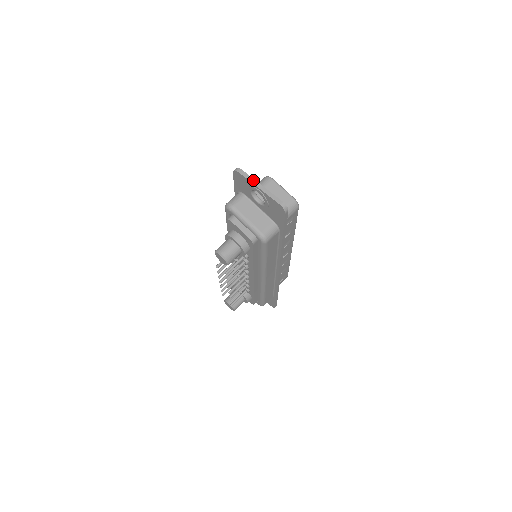
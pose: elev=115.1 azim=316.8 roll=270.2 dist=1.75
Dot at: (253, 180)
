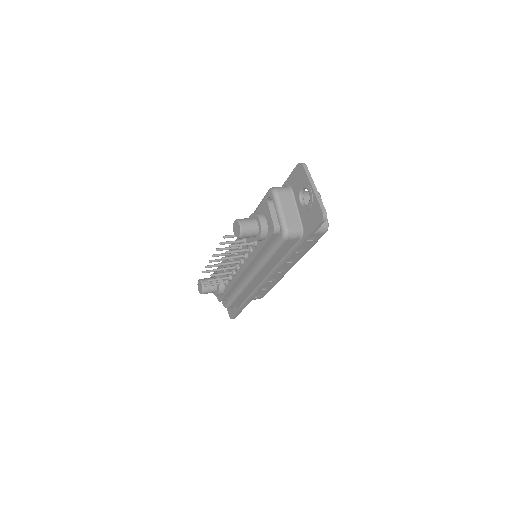
Dot at: (311, 179)
